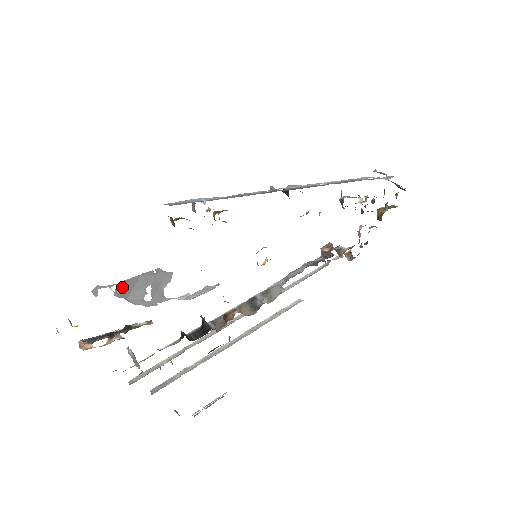
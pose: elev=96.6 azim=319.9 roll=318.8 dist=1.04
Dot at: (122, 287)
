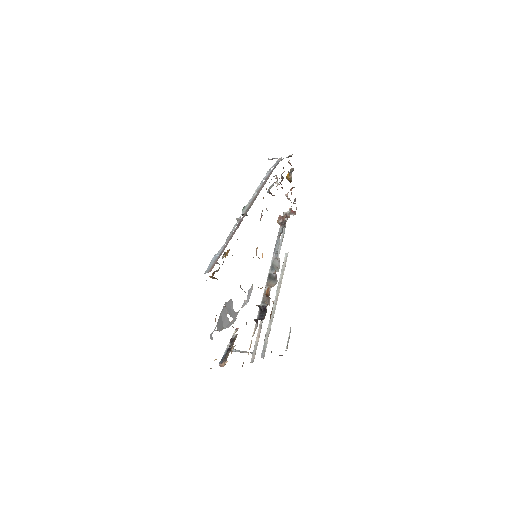
Dot at: (218, 325)
